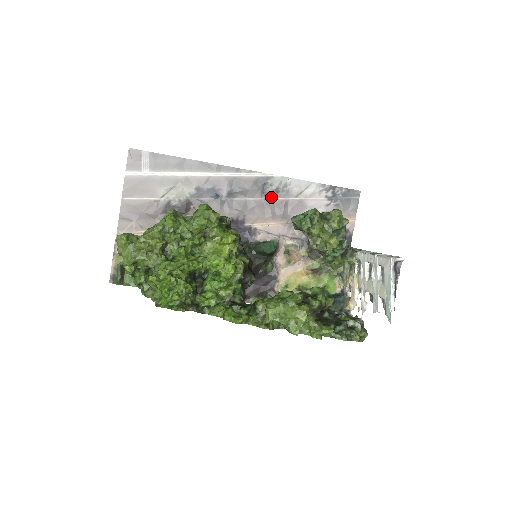
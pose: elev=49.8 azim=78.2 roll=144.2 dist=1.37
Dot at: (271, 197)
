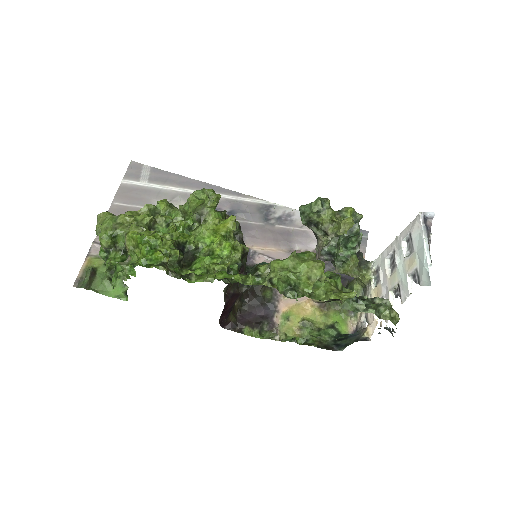
Dot at: (273, 224)
